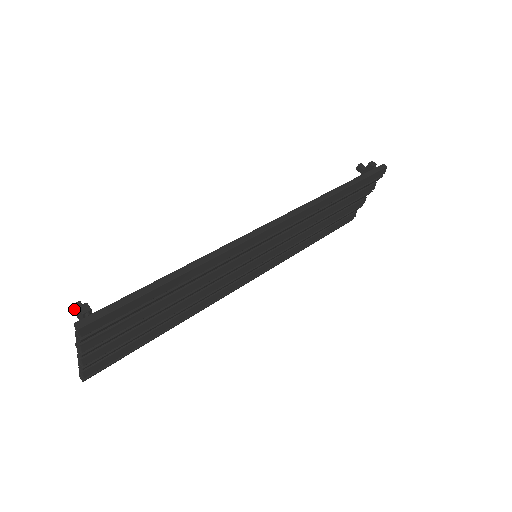
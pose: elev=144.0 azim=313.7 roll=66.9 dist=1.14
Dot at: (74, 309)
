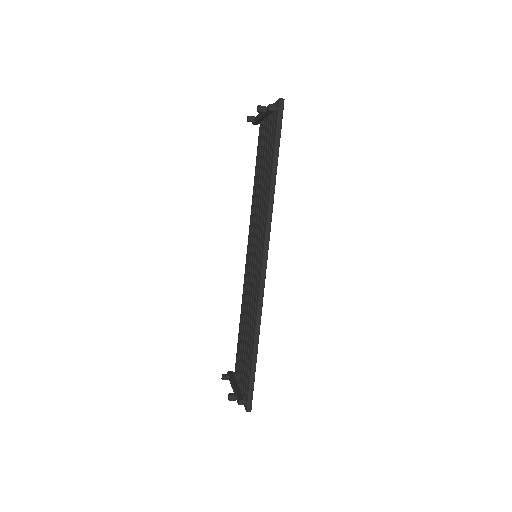
Dot at: occluded
